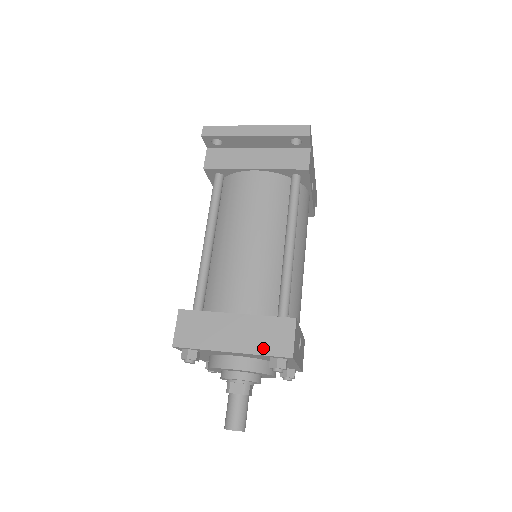
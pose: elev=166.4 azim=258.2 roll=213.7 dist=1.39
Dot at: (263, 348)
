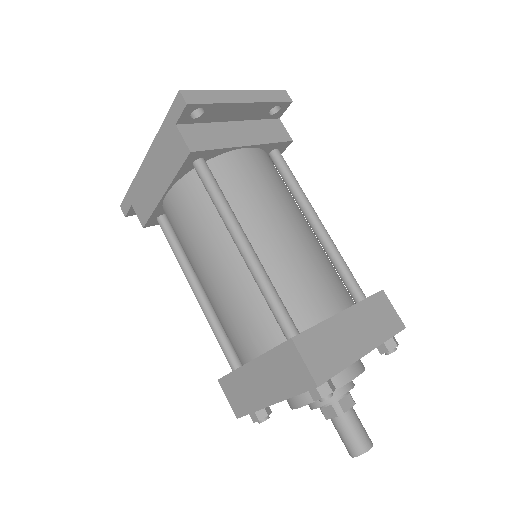
Dot at: (384, 332)
